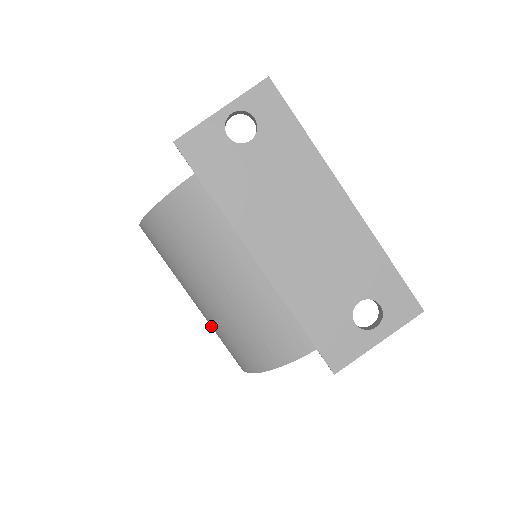
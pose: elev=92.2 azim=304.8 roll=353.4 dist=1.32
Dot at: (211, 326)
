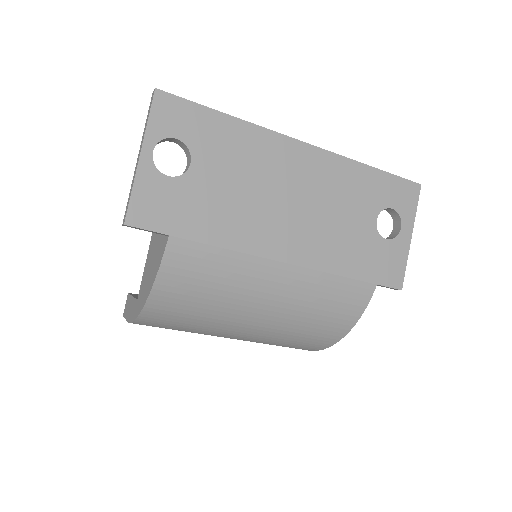
Dot at: (263, 343)
